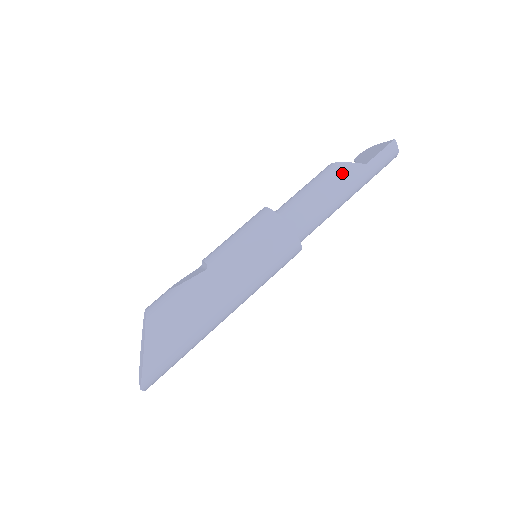
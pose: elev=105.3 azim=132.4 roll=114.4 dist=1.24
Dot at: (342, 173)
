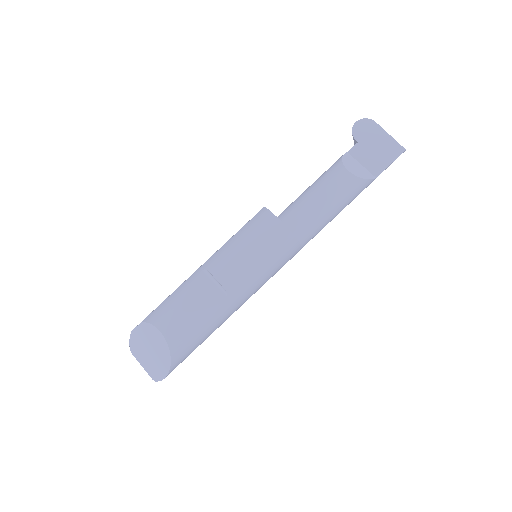
Dot at: (357, 191)
